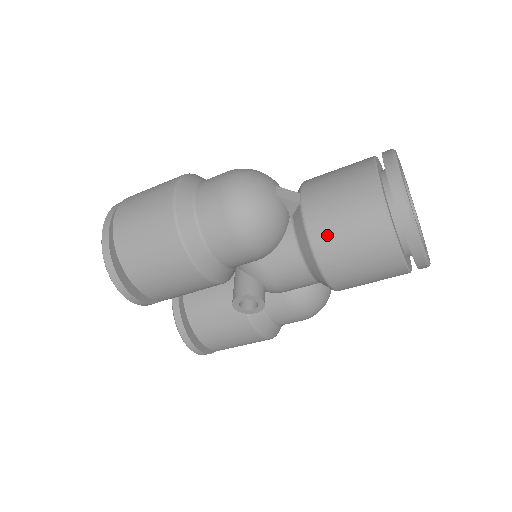
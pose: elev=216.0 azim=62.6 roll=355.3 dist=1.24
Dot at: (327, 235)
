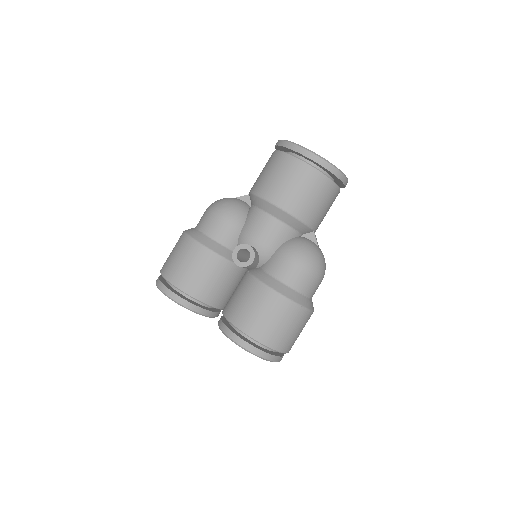
Dot at: (259, 183)
